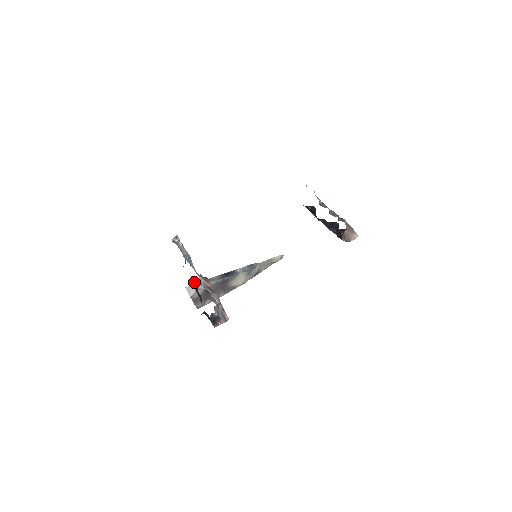
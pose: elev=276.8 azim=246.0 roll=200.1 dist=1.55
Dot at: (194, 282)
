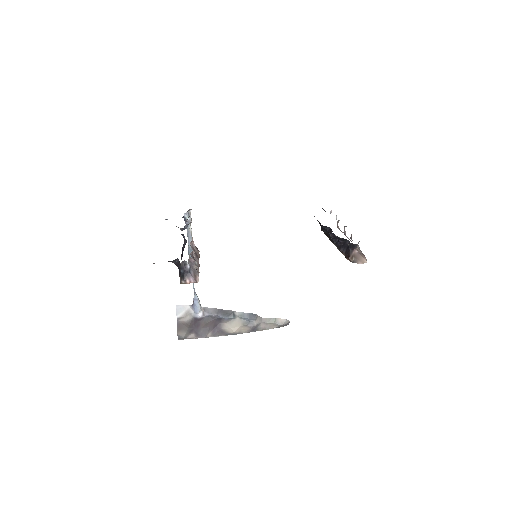
Dot at: (184, 245)
